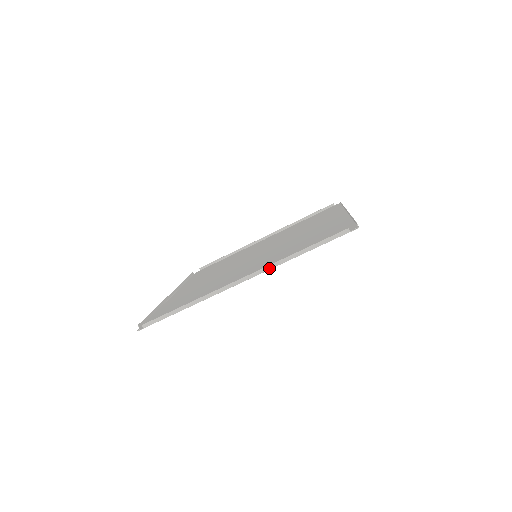
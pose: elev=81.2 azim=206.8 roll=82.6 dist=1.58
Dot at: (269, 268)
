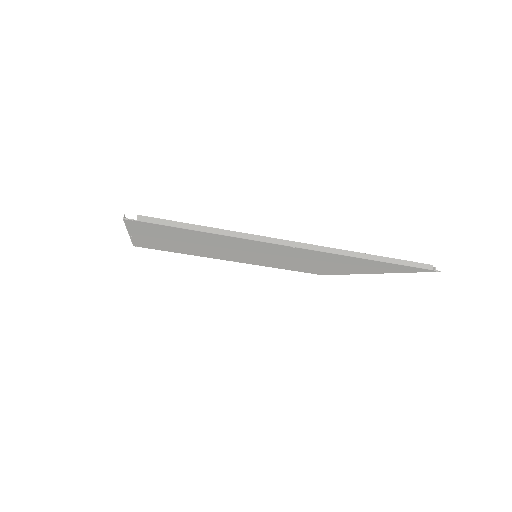
Dot at: (336, 252)
